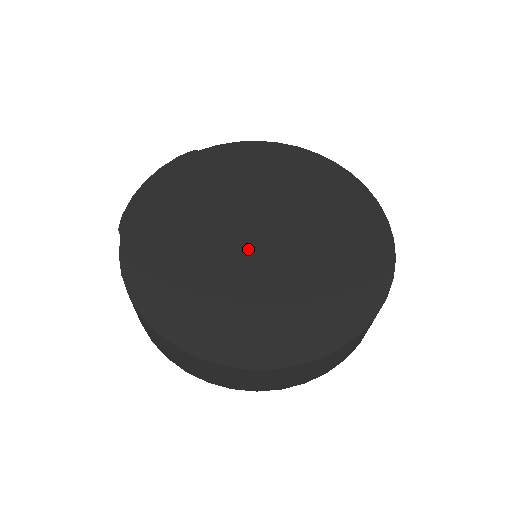
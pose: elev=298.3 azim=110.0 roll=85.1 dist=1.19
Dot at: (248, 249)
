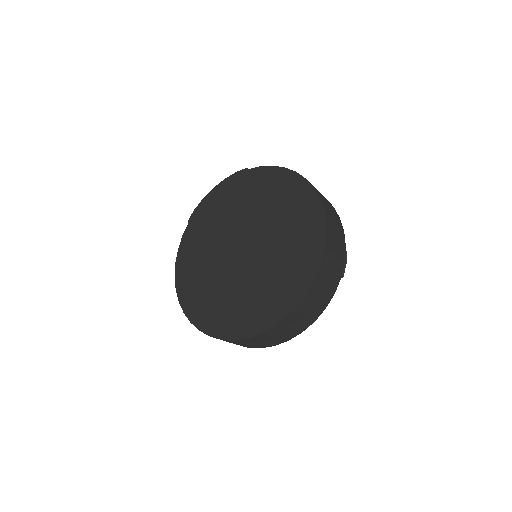
Dot at: (233, 255)
